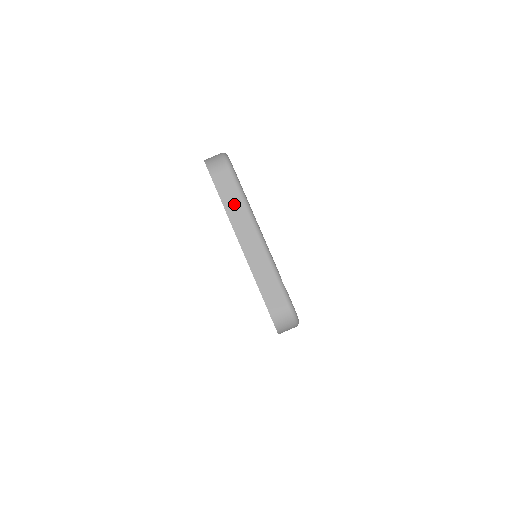
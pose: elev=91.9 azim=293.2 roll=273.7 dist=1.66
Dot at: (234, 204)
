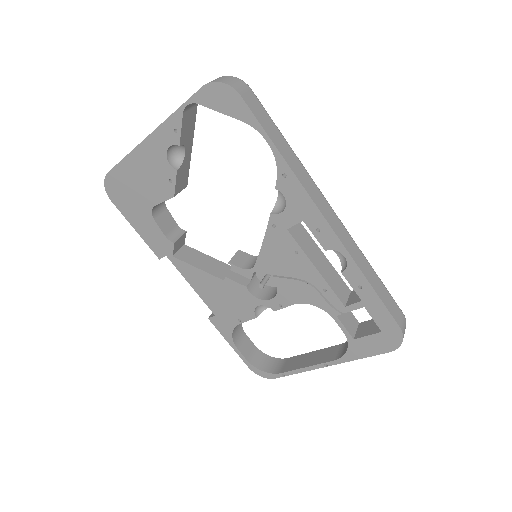
Dot at: occluded
